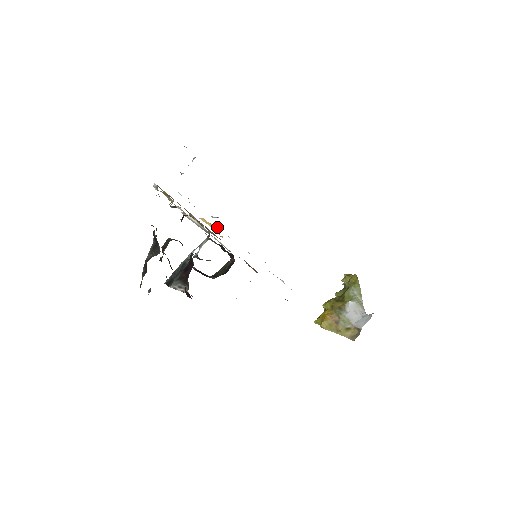
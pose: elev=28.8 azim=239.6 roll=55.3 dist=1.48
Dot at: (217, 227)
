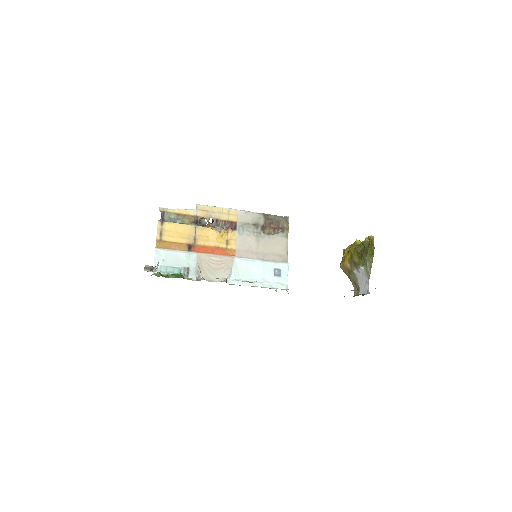
Dot at: (222, 230)
